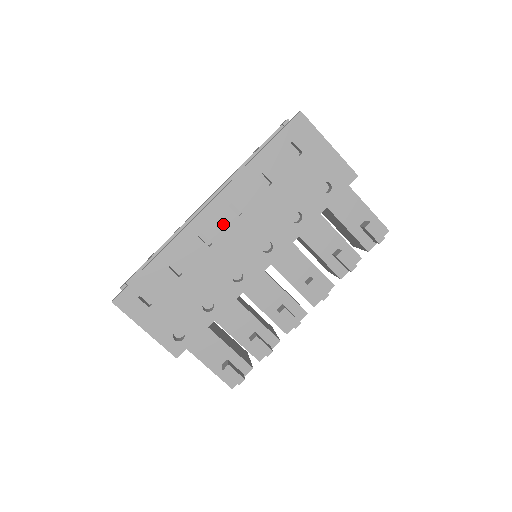
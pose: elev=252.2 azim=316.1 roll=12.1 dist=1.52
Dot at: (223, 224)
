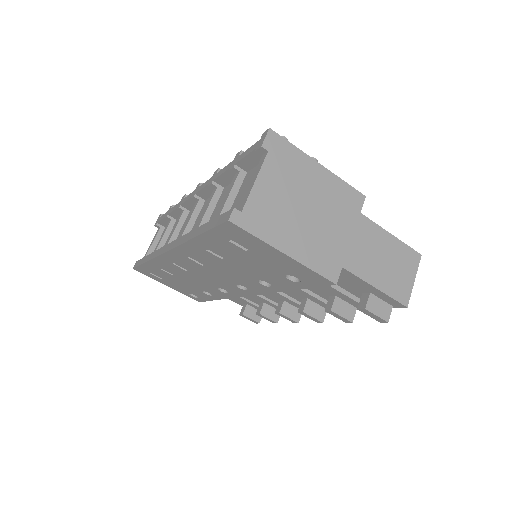
Dot at: (190, 265)
